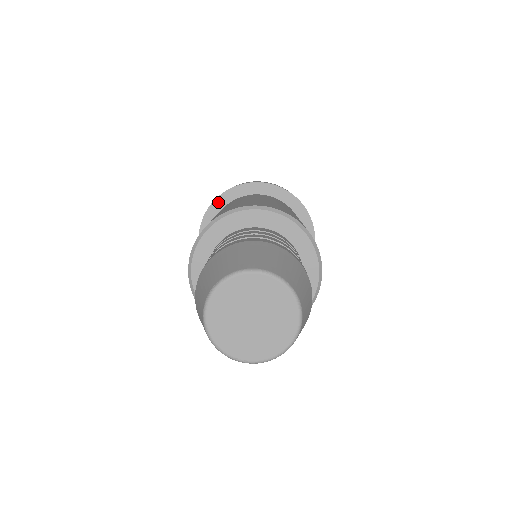
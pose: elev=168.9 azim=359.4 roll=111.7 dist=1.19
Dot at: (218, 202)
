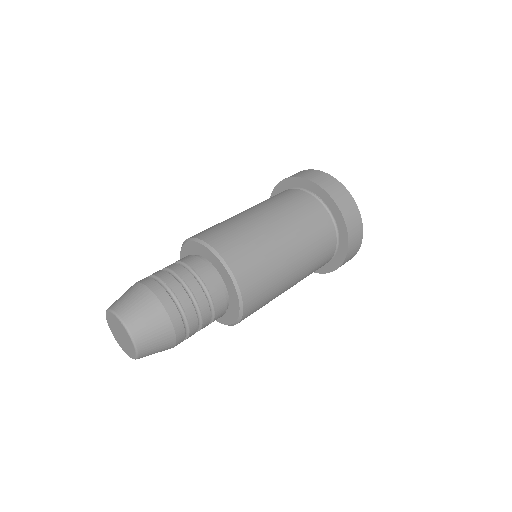
Dot at: (286, 182)
